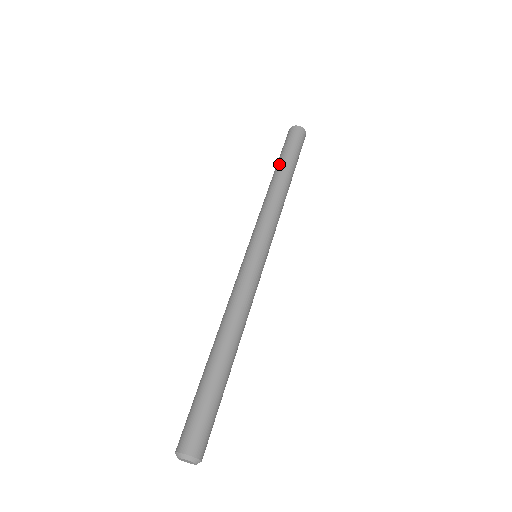
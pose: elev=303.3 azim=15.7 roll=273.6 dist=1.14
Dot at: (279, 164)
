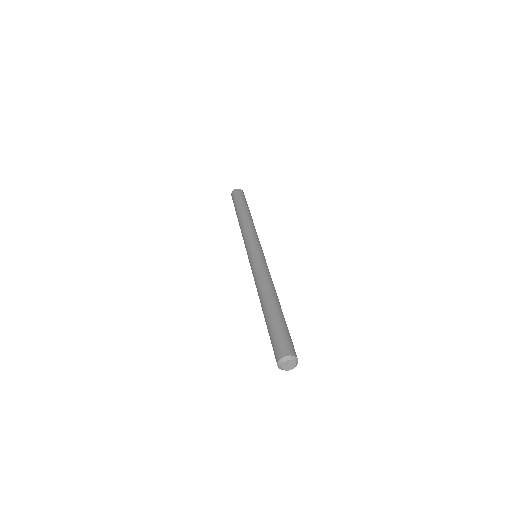
Dot at: (245, 207)
